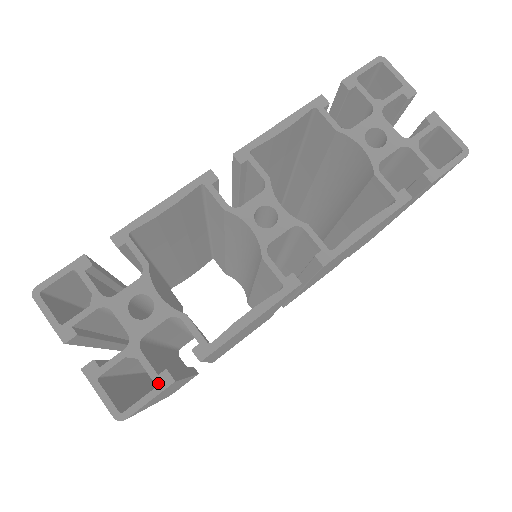
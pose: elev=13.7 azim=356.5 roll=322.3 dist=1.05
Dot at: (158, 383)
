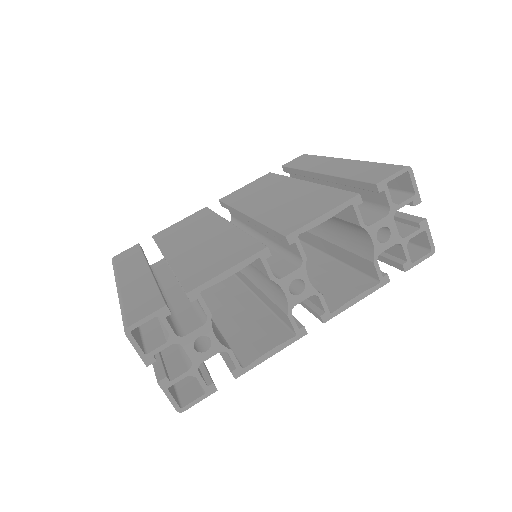
Dot at: (207, 391)
